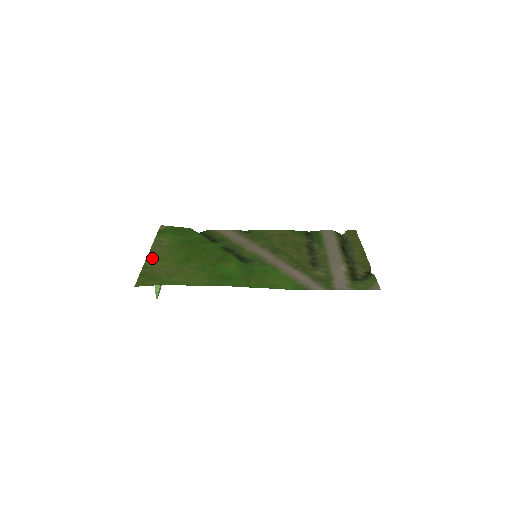
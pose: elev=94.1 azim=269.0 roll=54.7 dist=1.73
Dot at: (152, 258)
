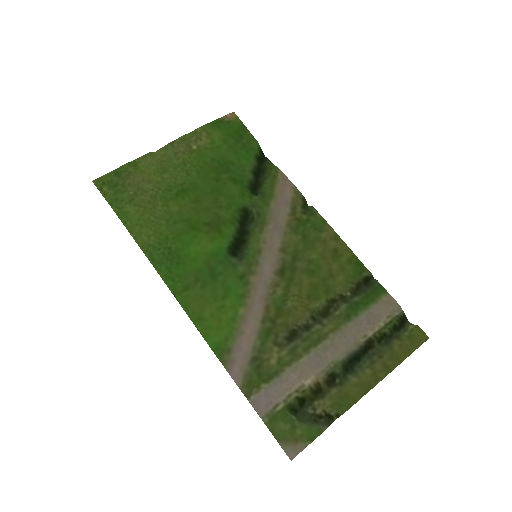
Dot at: (157, 156)
